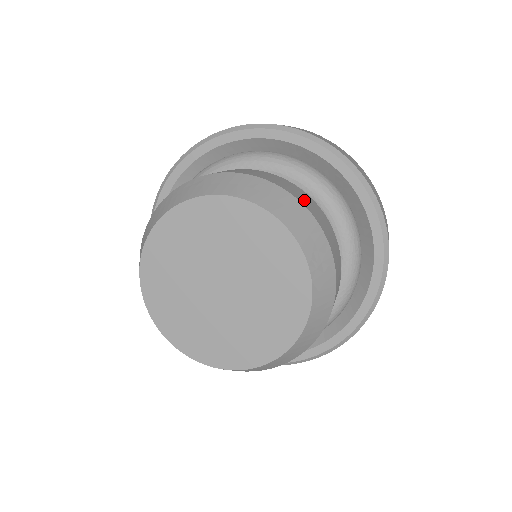
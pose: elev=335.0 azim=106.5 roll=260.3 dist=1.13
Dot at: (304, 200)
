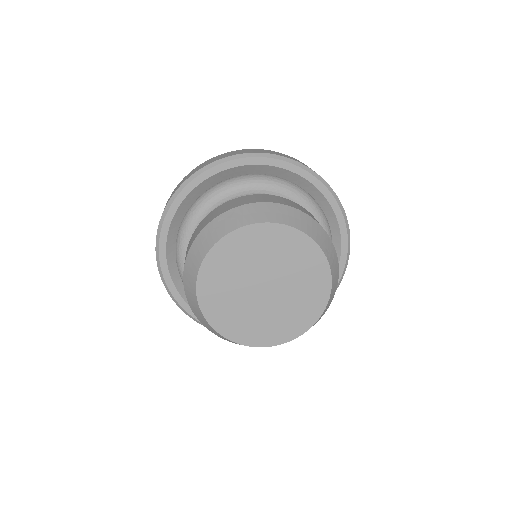
Dot at: (305, 211)
